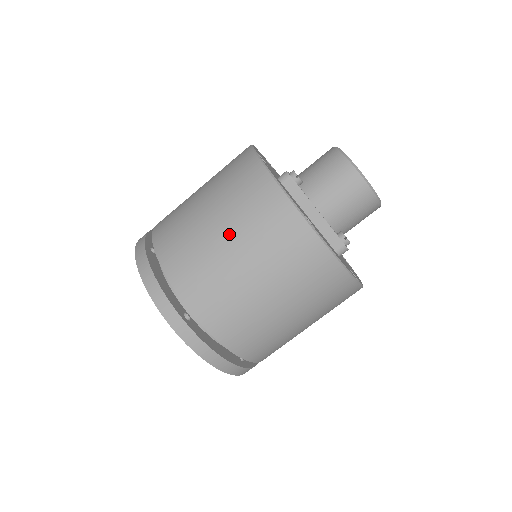
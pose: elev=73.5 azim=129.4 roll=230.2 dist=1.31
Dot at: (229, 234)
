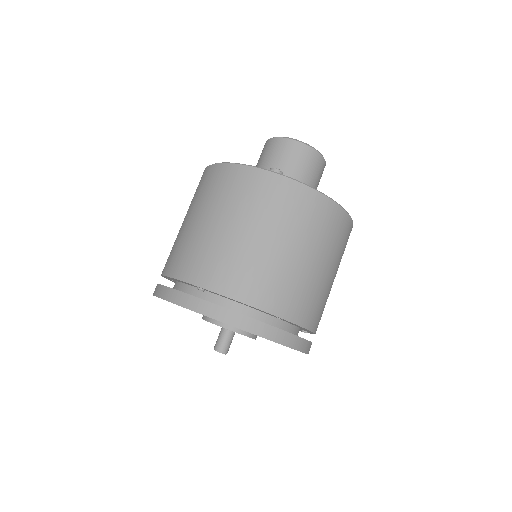
Dot at: (280, 239)
